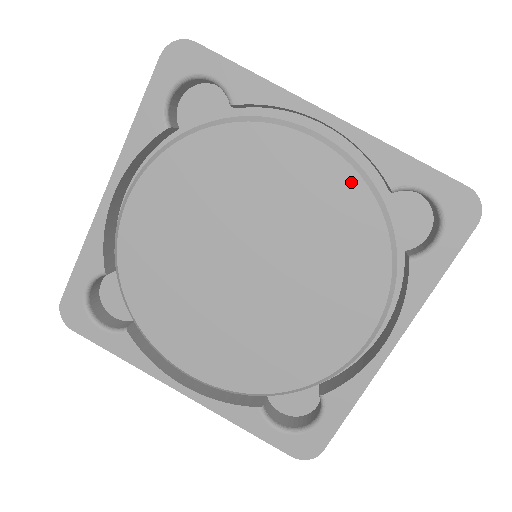
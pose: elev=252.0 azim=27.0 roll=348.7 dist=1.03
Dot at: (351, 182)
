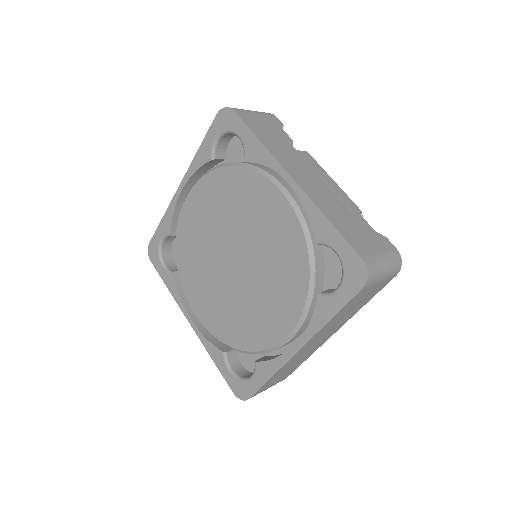
Dot at: (295, 228)
